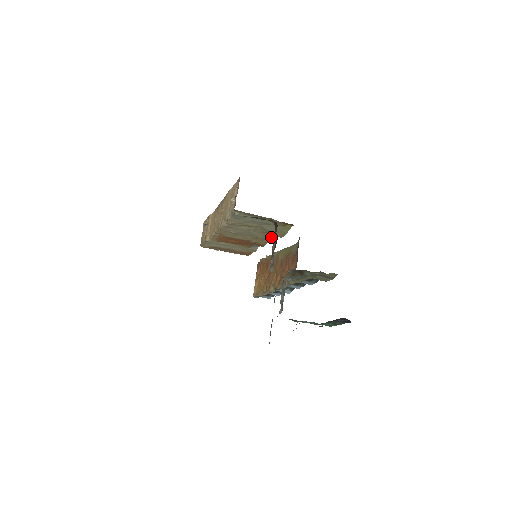
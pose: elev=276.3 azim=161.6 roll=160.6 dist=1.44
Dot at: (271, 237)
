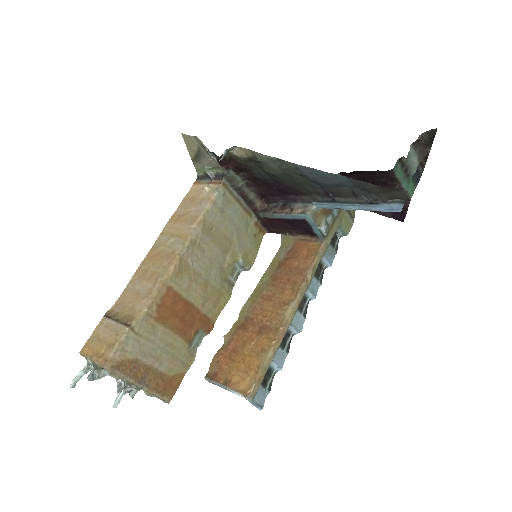
Dot at: (231, 286)
